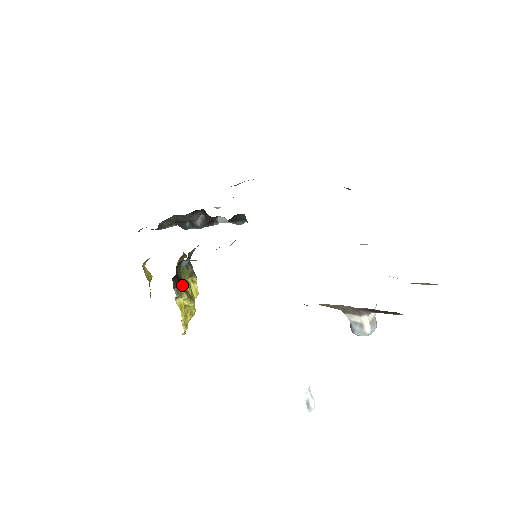
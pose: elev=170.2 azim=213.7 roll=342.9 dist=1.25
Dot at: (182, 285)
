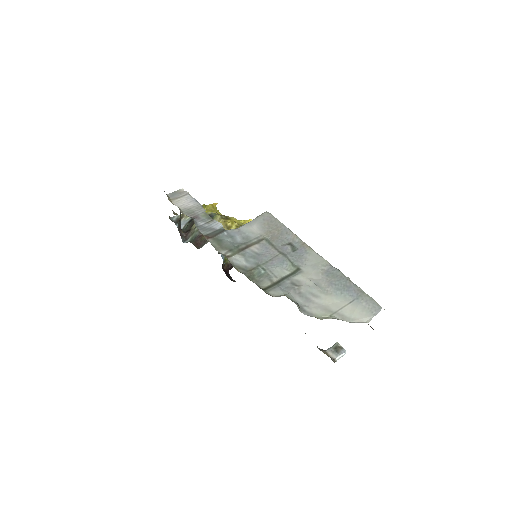
Dot at: occluded
